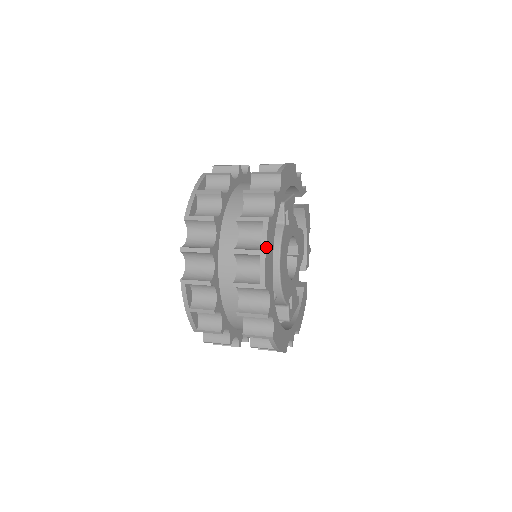
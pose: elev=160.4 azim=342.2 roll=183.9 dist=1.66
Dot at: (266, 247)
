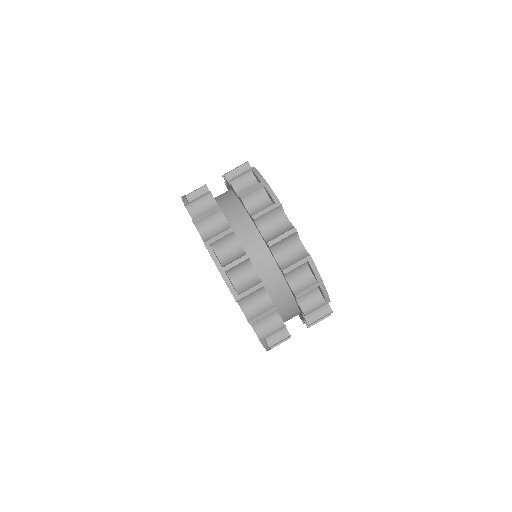
Dot at: (264, 179)
